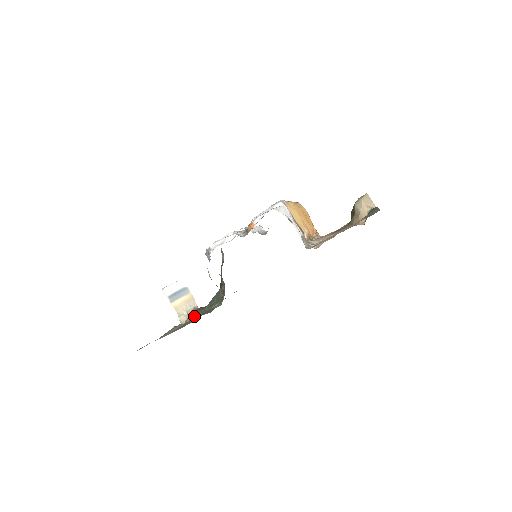
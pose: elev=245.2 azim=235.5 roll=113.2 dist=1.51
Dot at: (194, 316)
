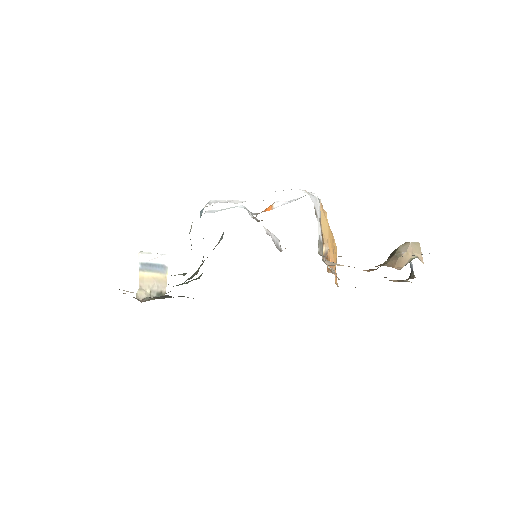
Dot at: (155, 298)
